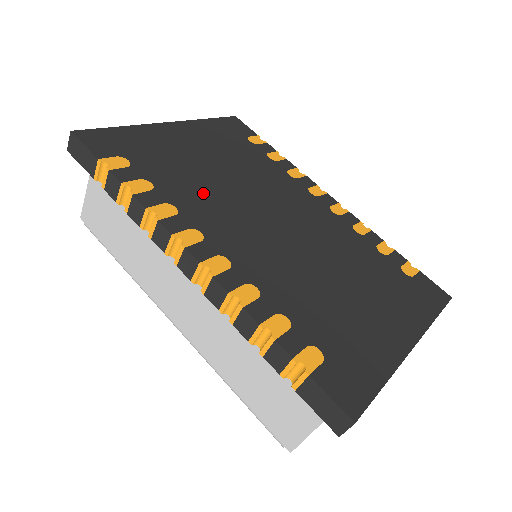
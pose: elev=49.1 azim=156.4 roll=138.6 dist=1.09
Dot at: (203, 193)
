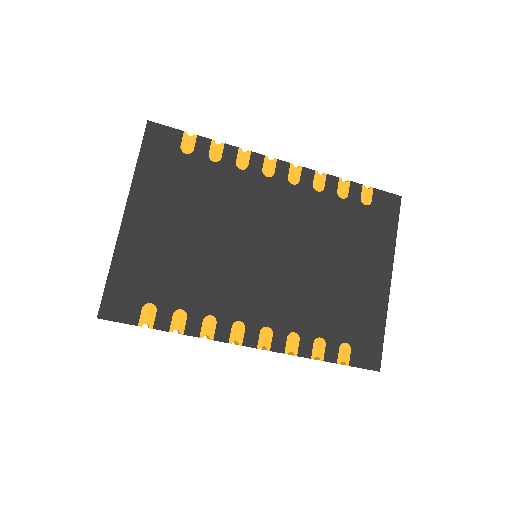
Dot at: (212, 279)
